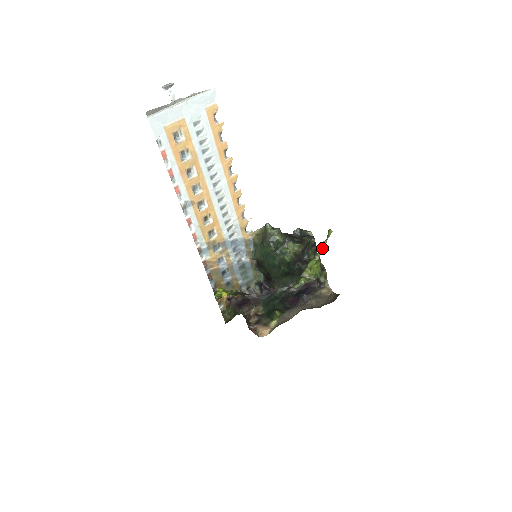
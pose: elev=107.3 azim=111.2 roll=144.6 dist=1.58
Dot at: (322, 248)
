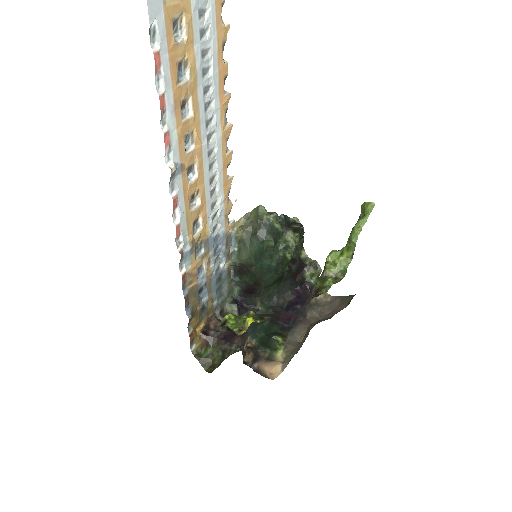
Dot at: (361, 229)
